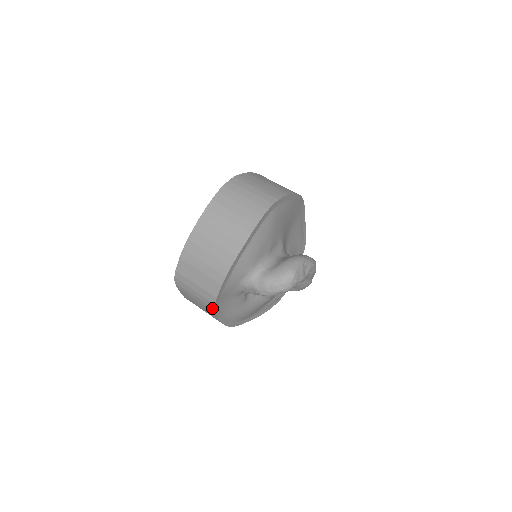
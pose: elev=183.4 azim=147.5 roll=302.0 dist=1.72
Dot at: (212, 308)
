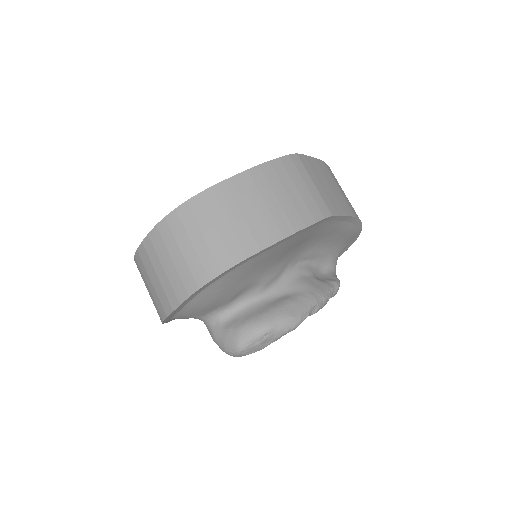
Dot at: occluded
